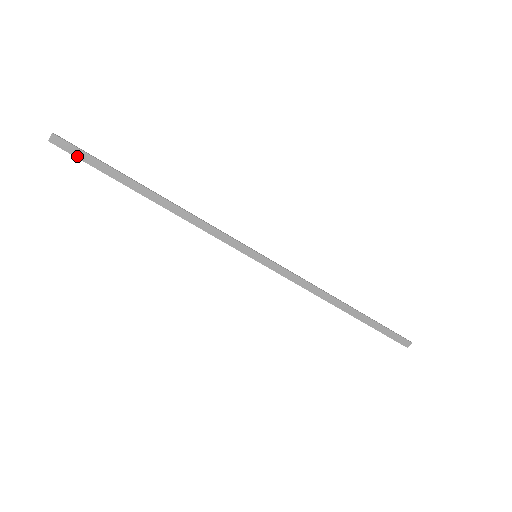
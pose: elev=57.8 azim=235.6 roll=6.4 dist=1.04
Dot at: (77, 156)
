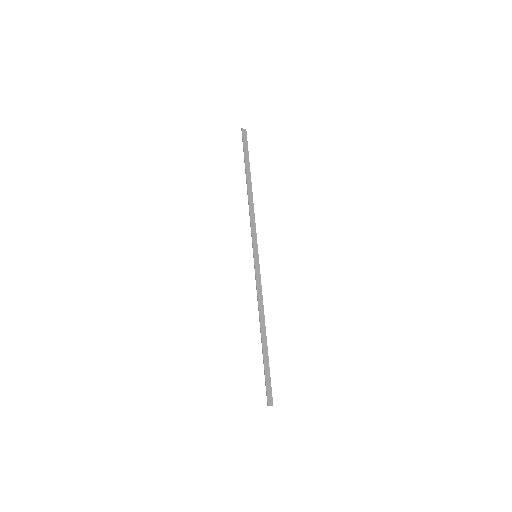
Dot at: (244, 143)
